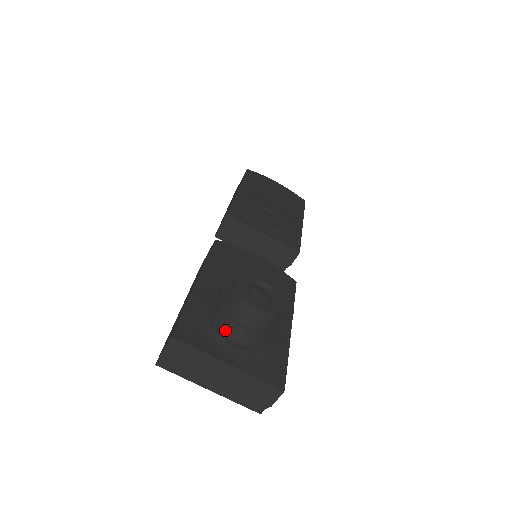
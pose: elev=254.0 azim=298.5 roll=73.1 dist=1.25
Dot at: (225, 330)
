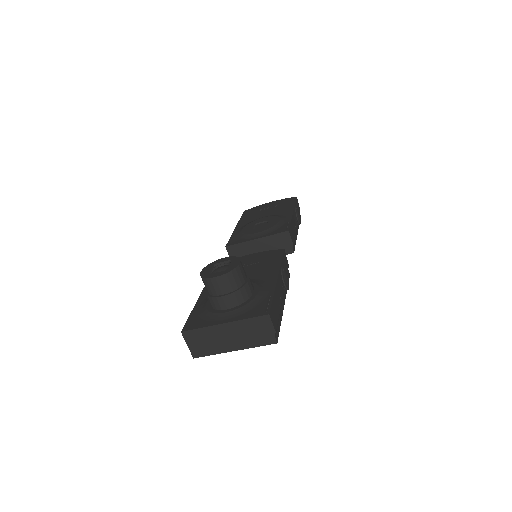
Dot at: (216, 307)
